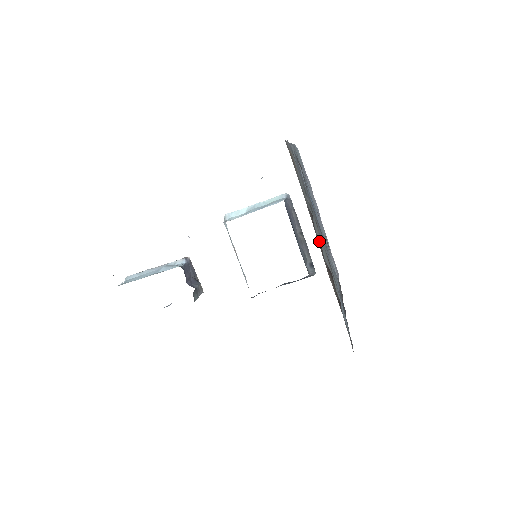
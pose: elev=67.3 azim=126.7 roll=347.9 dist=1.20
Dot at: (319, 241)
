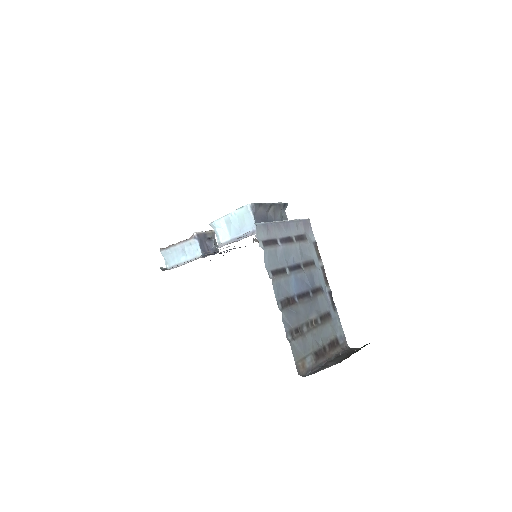
Dot at: (322, 349)
